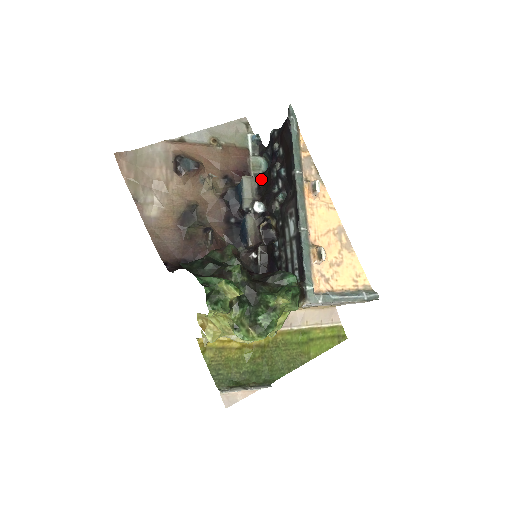
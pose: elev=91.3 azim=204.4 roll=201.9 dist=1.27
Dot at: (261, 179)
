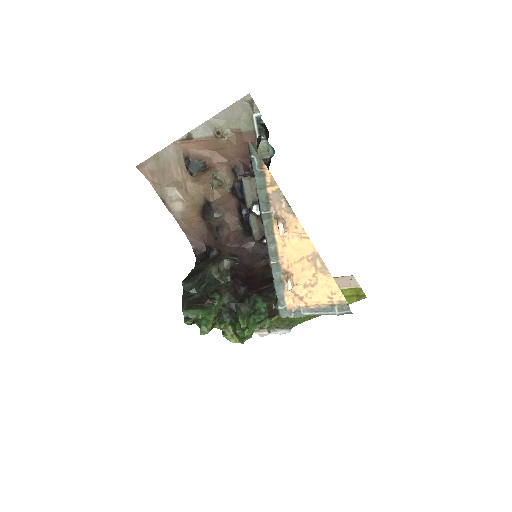
Dot at: occluded
